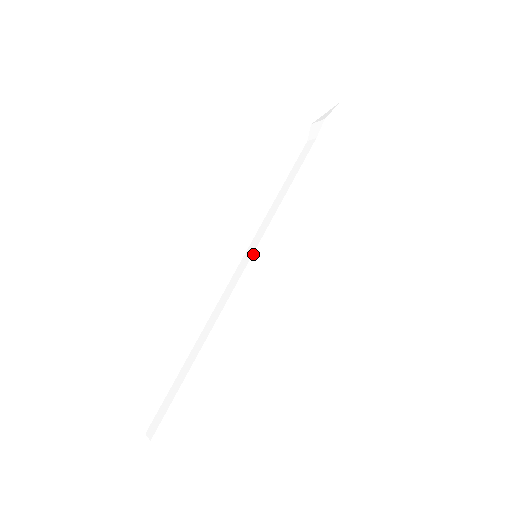
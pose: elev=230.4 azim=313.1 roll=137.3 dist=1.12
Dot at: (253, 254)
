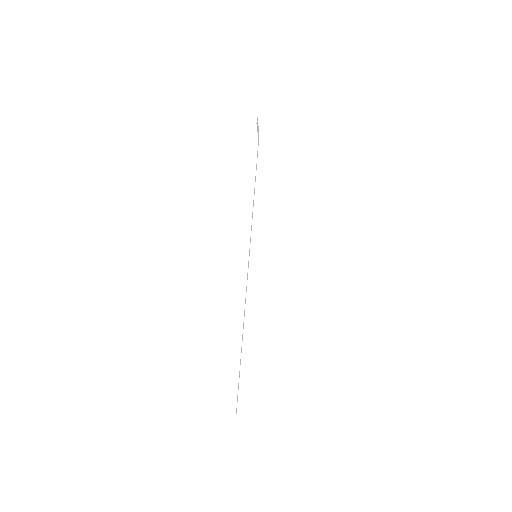
Dot at: (250, 257)
